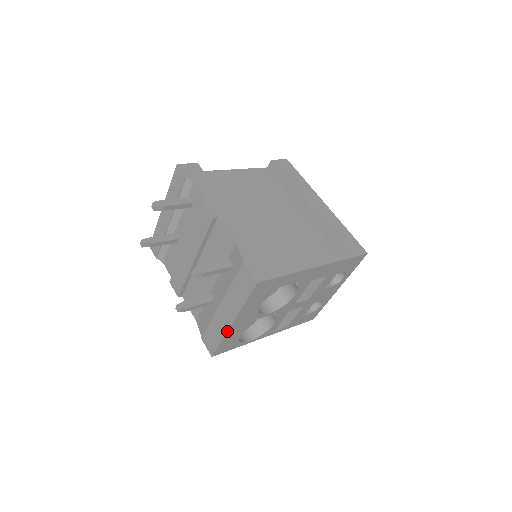
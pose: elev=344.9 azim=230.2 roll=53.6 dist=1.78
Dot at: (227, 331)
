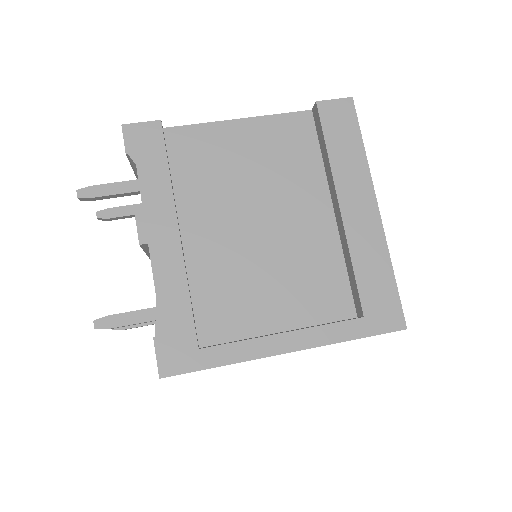
Dot at: occluded
